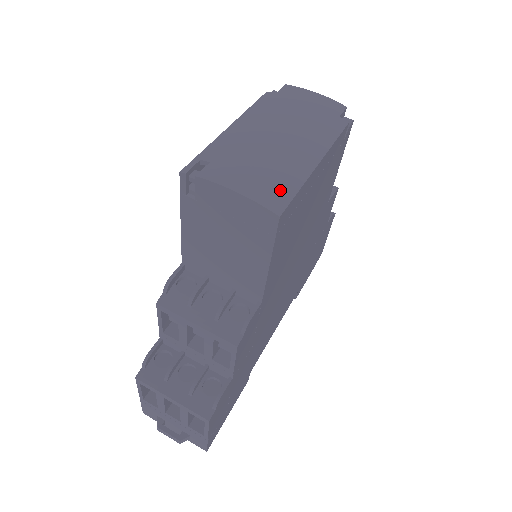
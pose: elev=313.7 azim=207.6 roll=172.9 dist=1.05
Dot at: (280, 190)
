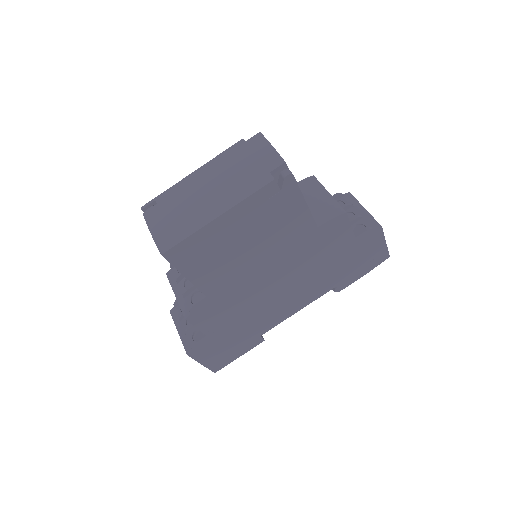
Dot at: (174, 235)
